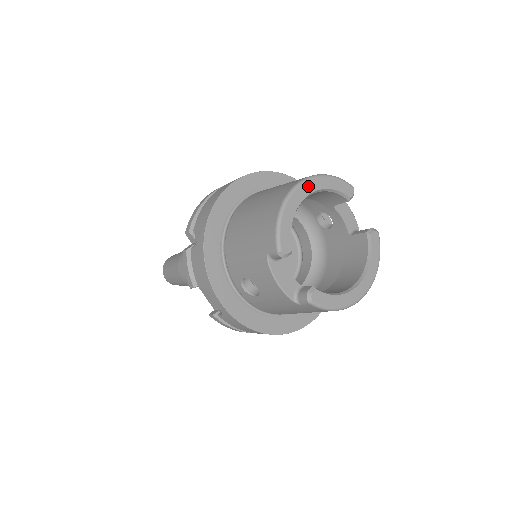
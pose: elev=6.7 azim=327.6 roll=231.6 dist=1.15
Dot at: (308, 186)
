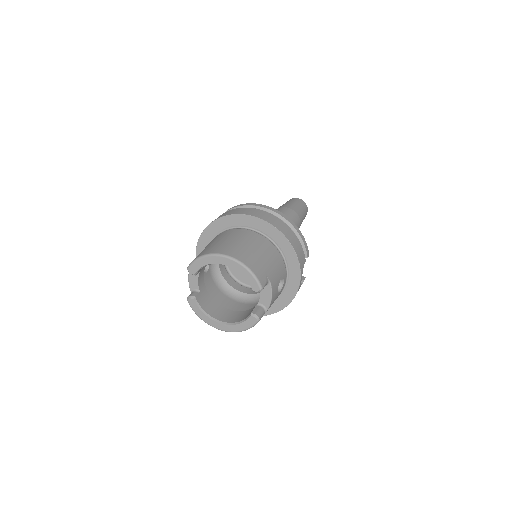
Dot at: (229, 262)
